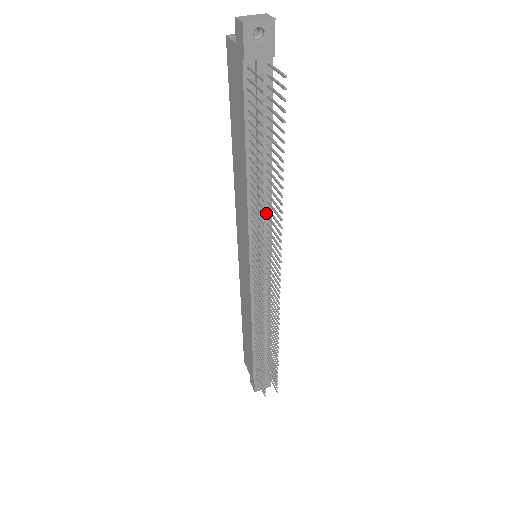
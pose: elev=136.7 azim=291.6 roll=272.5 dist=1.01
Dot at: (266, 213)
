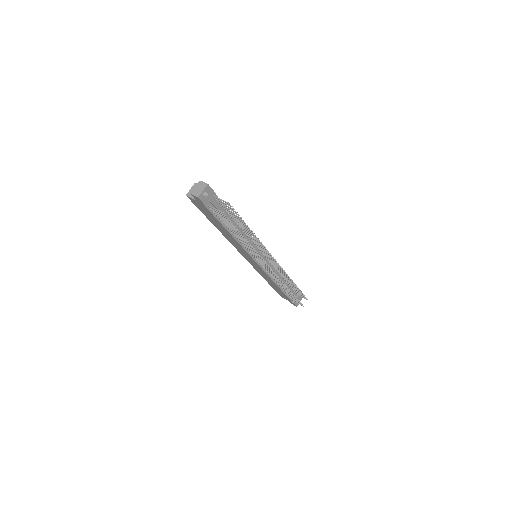
Dot at: (250, 240)
